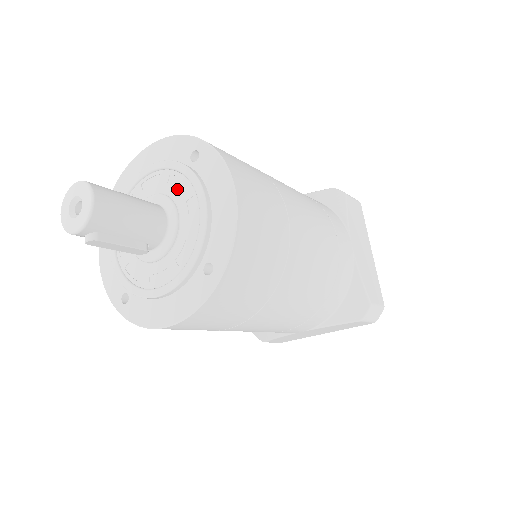
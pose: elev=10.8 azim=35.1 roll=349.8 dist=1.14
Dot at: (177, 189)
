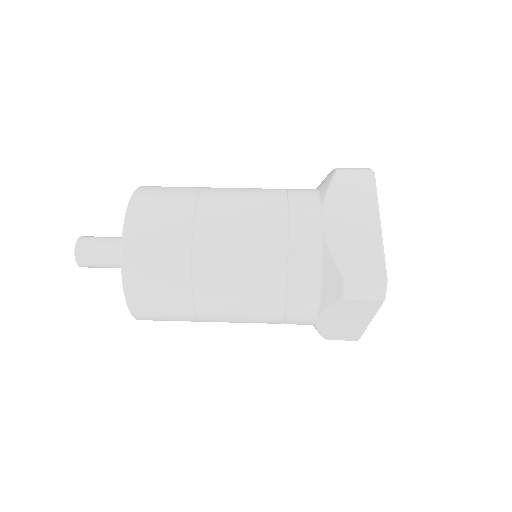
Dot at: occluded
